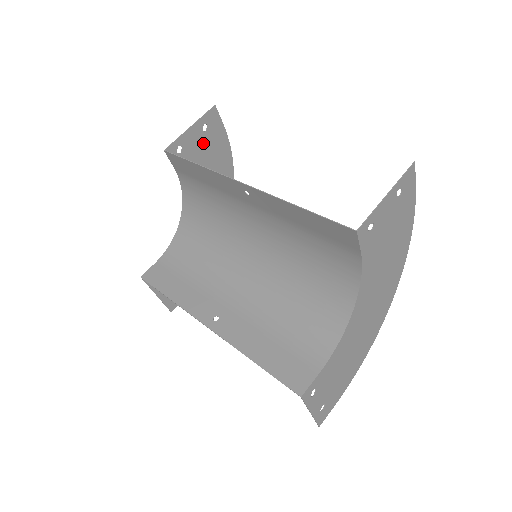
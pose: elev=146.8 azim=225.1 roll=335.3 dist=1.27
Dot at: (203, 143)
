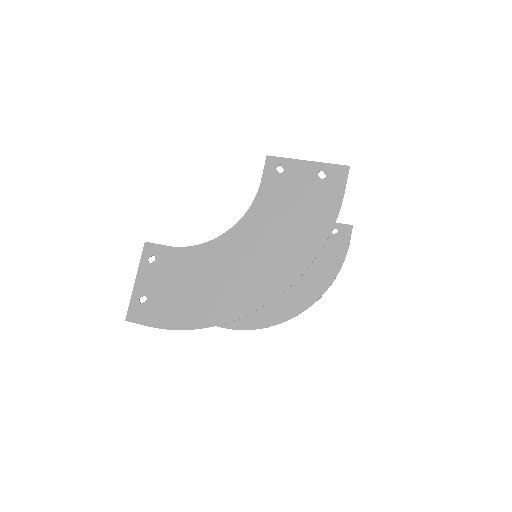
Dot at: occluded
